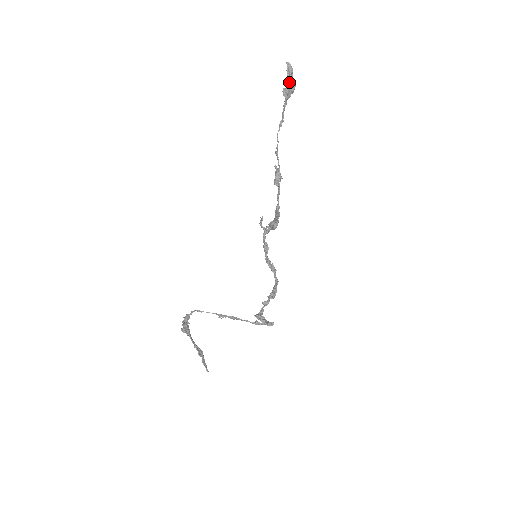
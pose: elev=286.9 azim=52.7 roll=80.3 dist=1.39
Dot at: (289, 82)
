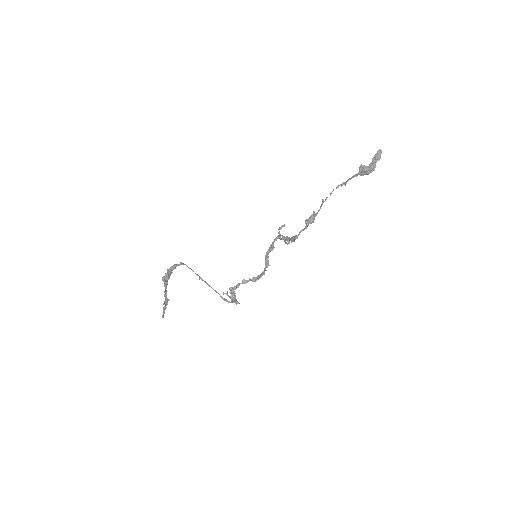
Dot at: (370, 165)
